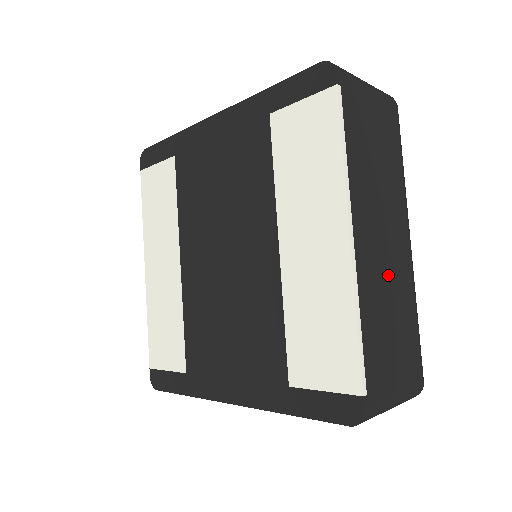
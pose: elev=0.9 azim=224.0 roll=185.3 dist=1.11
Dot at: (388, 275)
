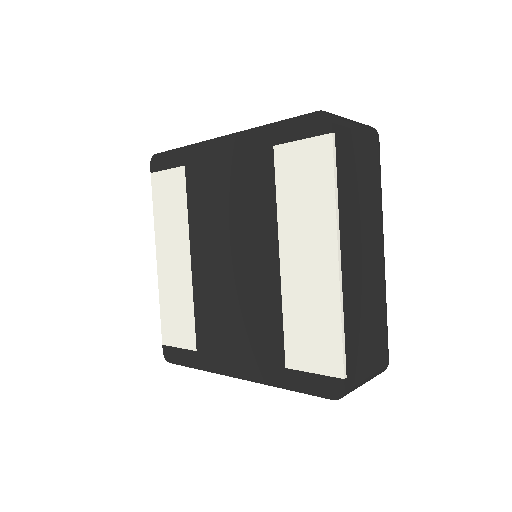
Dot at: (366, 283)
